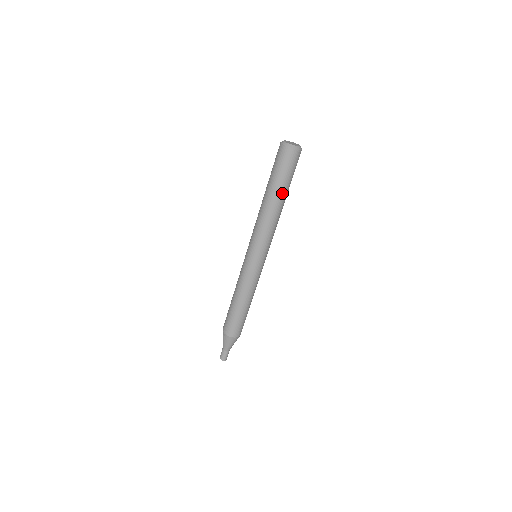
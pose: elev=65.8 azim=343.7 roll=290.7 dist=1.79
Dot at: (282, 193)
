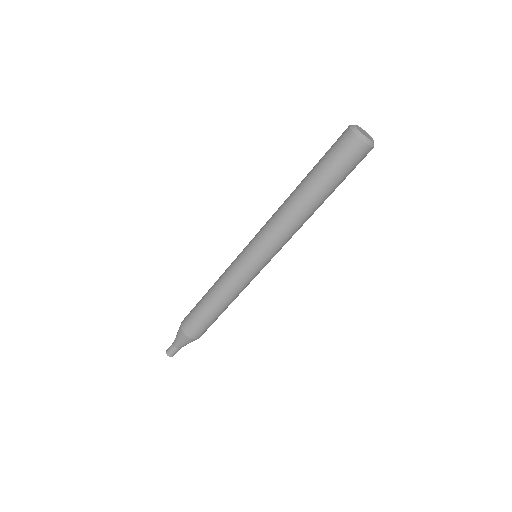
Dot at: (320, 192)
